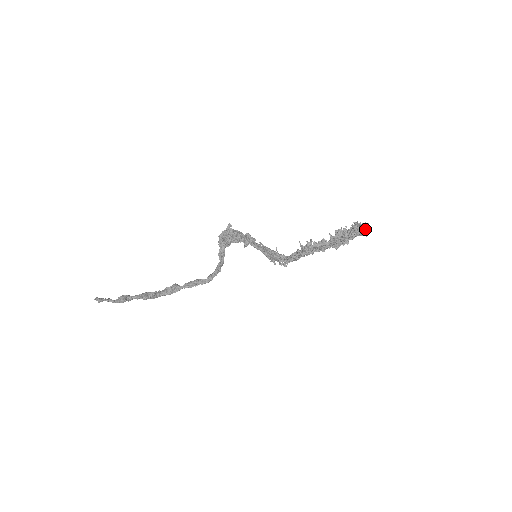
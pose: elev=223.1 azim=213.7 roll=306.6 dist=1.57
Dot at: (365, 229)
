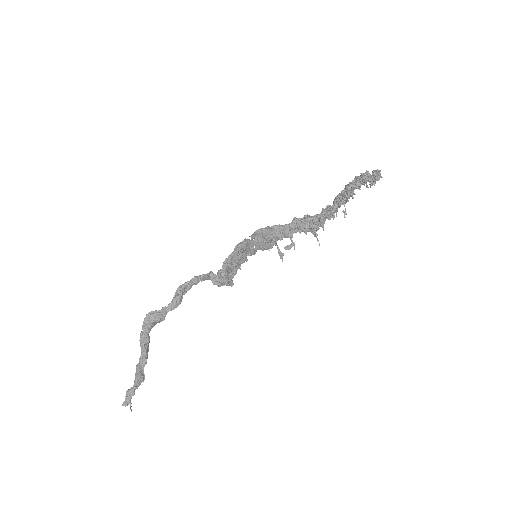
Dot at: (377, 180)
